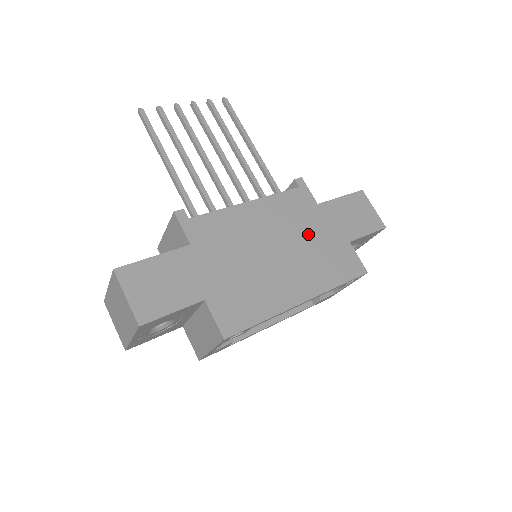
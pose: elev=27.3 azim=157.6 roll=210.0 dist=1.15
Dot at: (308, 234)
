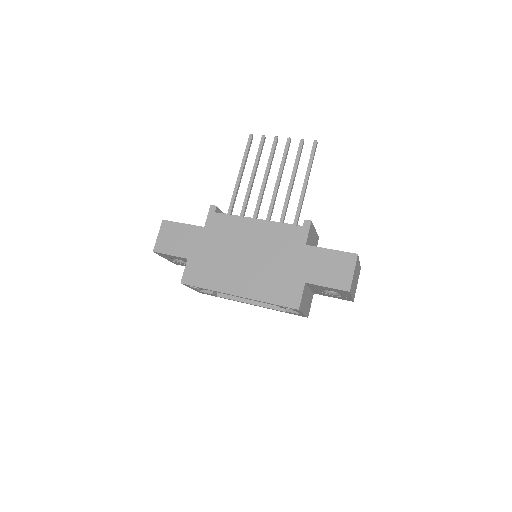
Dot at: (278, 260)
